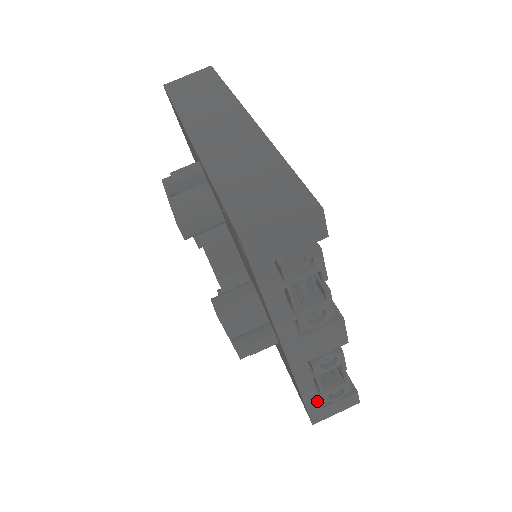
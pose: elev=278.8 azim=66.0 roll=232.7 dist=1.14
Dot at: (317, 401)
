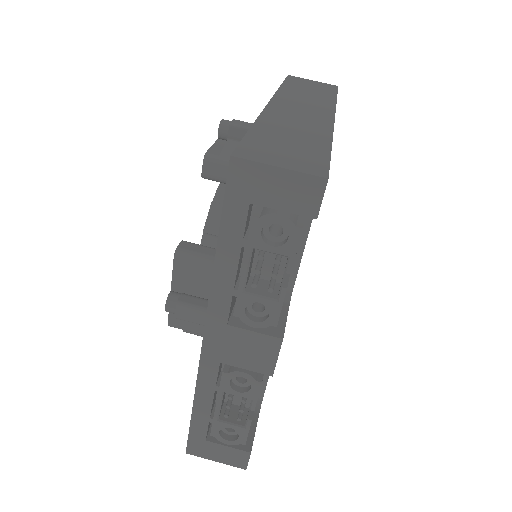
Dot at: (205, 425)
